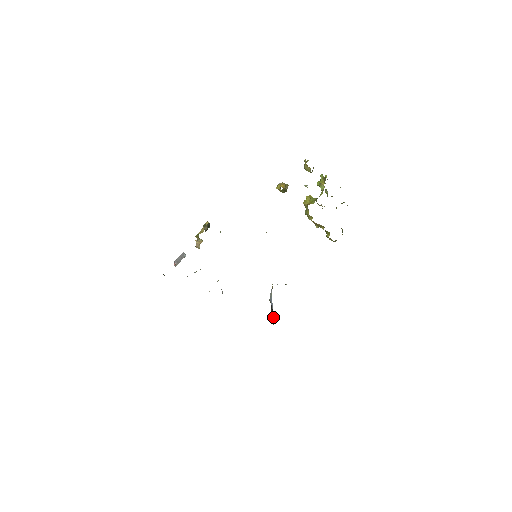
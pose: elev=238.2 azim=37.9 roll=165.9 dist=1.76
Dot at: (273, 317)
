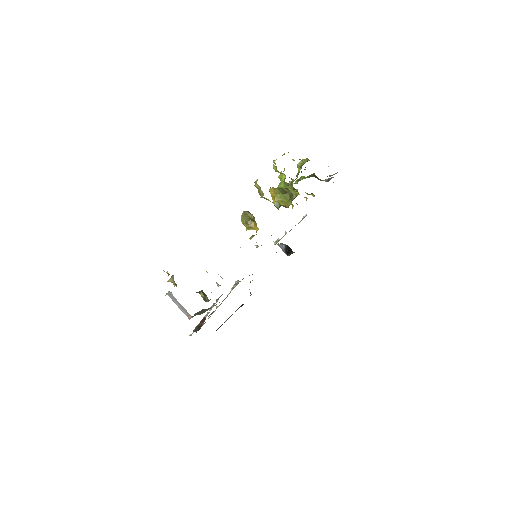
Dot at: (288, 249)
